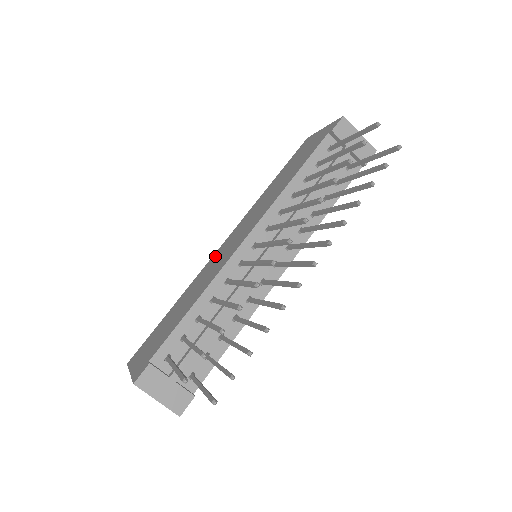
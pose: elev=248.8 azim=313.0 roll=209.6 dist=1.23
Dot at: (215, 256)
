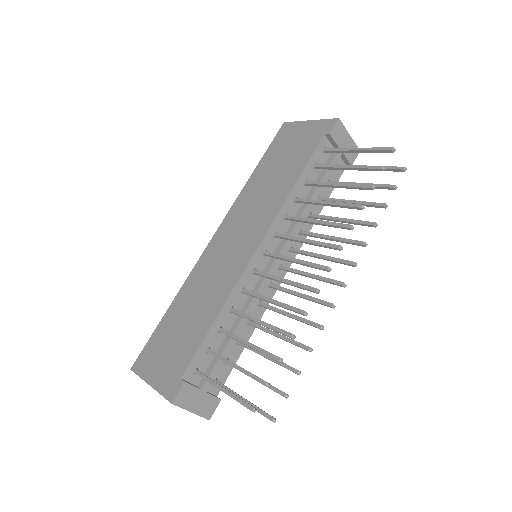
Dot at: (210, 254)
